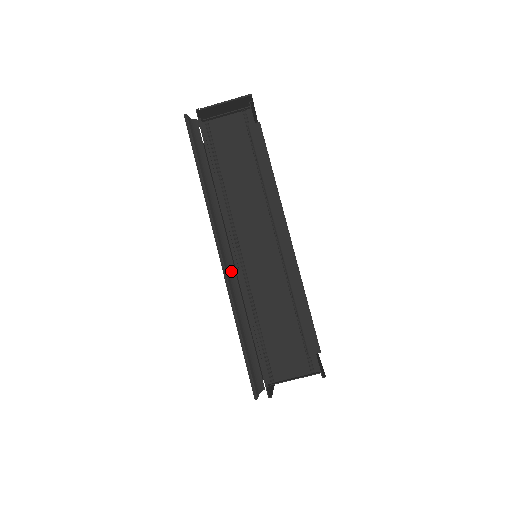
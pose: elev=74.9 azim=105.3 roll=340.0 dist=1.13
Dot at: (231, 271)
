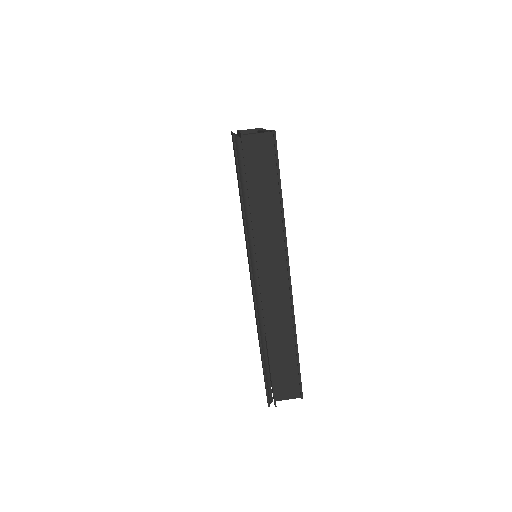
Dot at: occluded
